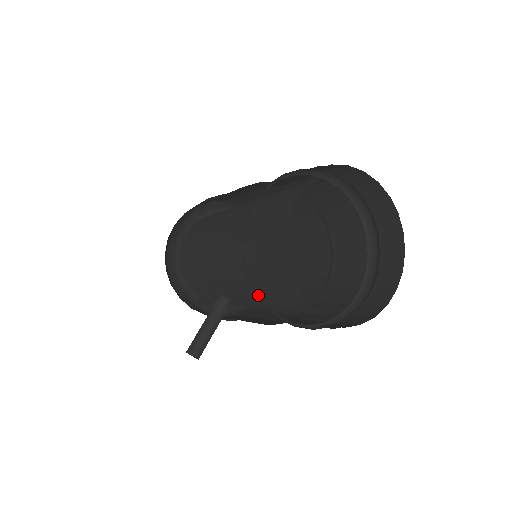
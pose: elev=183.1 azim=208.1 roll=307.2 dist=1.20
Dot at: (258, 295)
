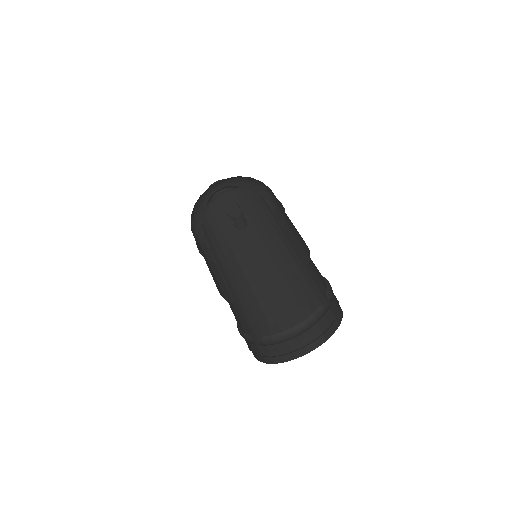
Dot at: occluded
